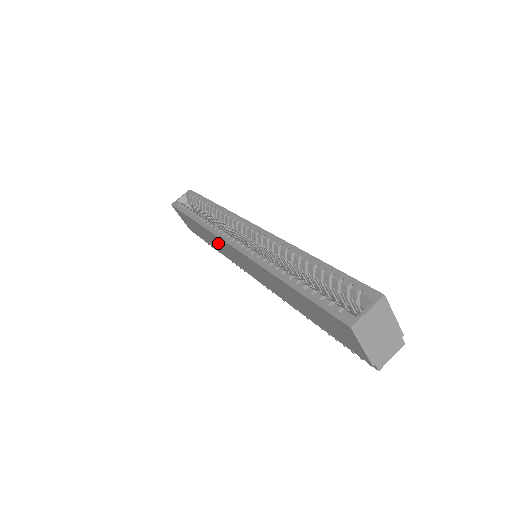
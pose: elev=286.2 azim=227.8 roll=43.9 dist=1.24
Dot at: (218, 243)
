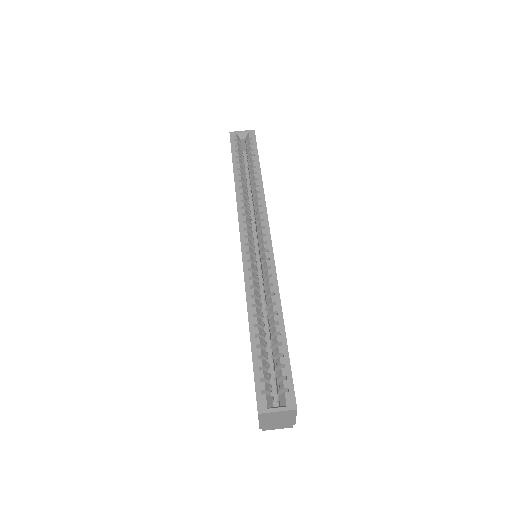
Dot at: occluded
